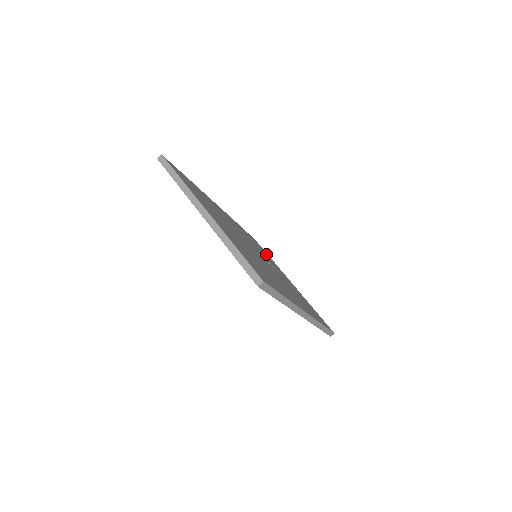
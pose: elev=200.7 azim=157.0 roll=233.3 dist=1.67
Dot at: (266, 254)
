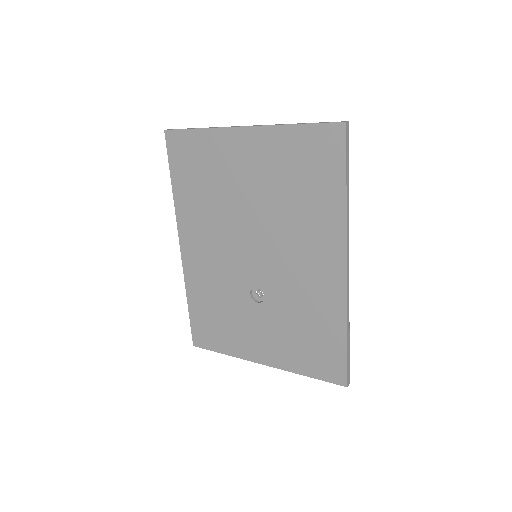
Dot at: occluded
